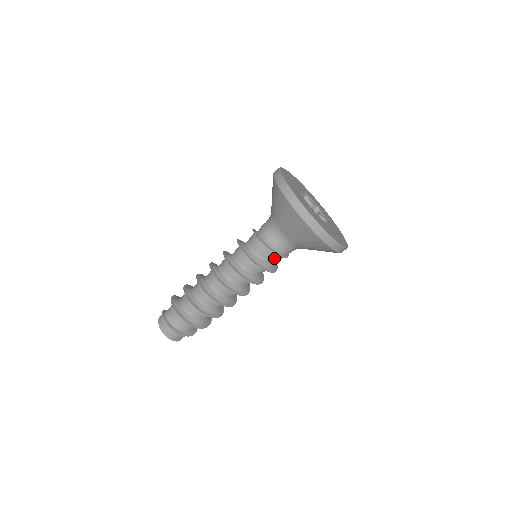
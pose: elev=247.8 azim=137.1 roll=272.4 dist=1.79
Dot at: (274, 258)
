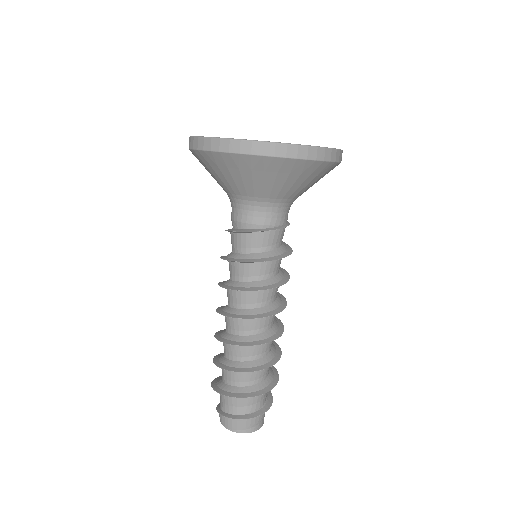
Dot at: (273, 238)
